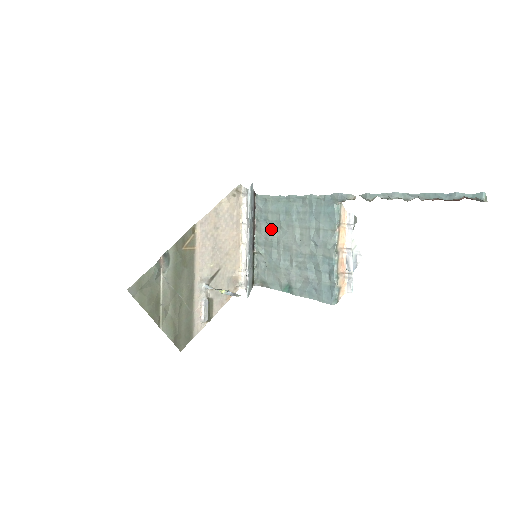
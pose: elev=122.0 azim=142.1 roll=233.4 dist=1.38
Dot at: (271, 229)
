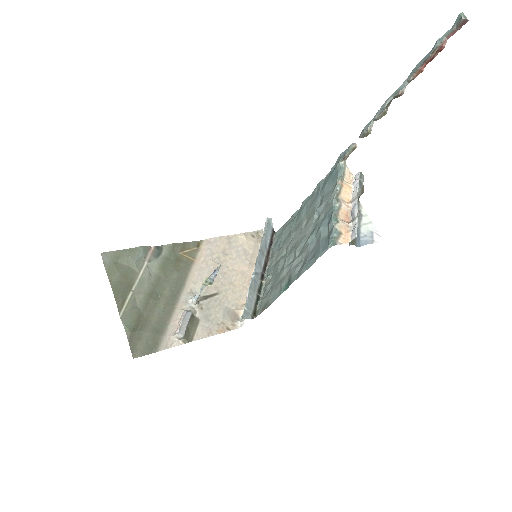
Dot at: (282, 246)
